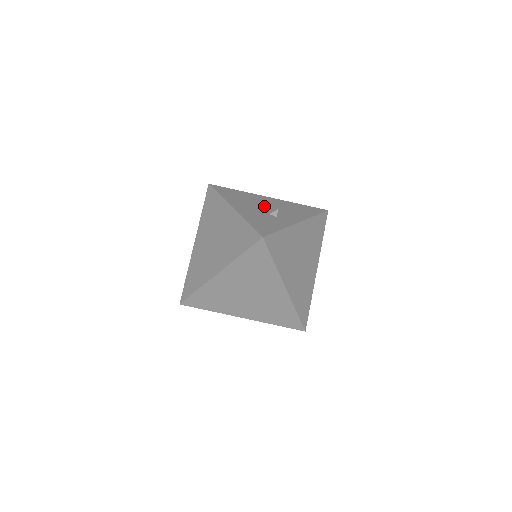
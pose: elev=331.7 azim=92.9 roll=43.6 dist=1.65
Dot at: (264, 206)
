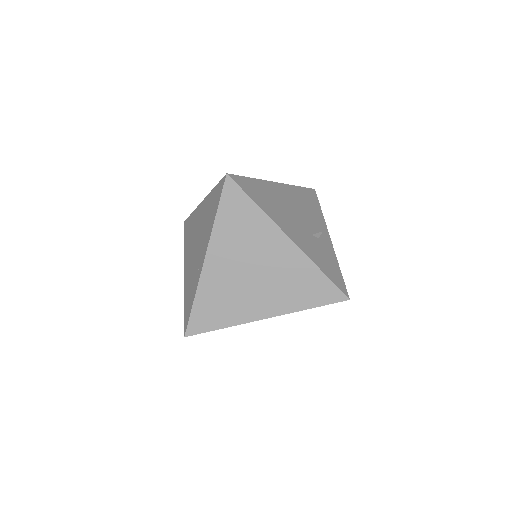
Dot at: (296, 215)
